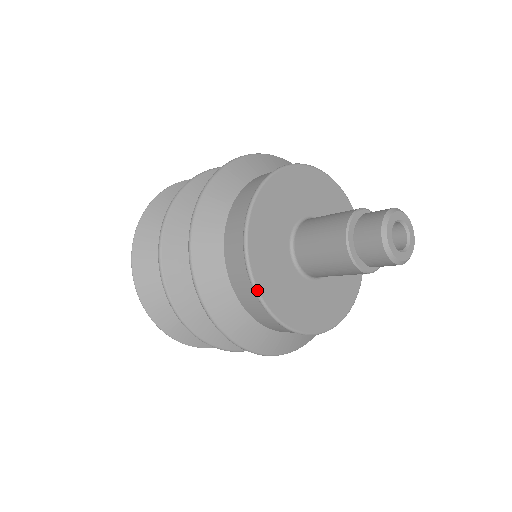
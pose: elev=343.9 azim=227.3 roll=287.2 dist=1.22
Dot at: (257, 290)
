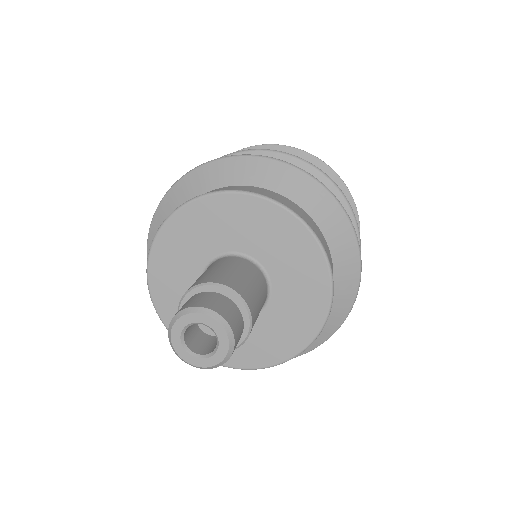
Dot at: (150, 294)
